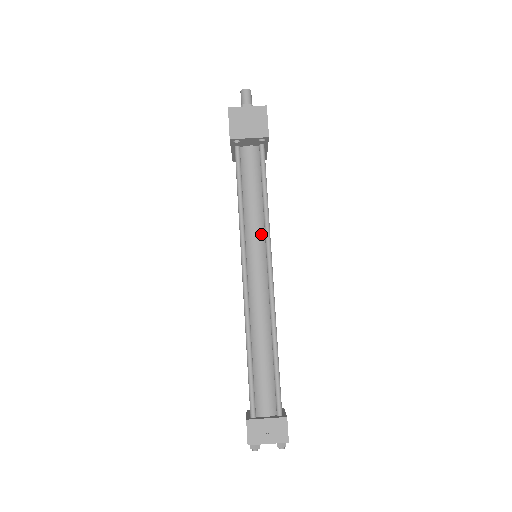
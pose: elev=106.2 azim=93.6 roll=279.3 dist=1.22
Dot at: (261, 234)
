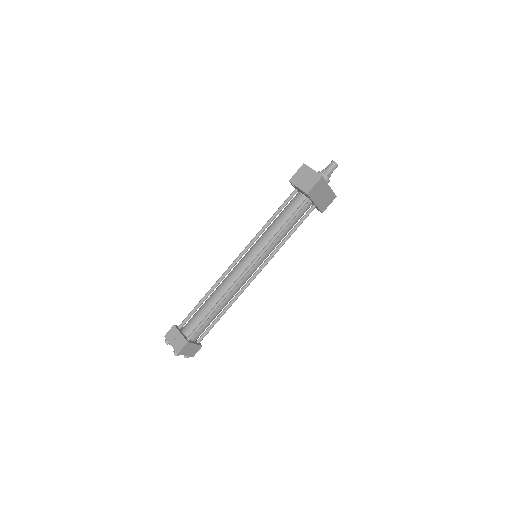
Dot at: (264, 245)
